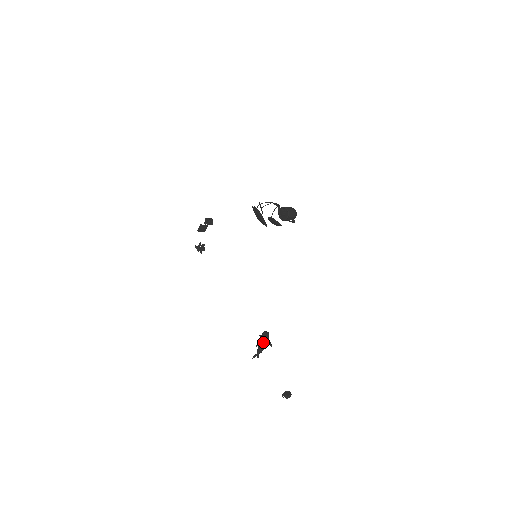
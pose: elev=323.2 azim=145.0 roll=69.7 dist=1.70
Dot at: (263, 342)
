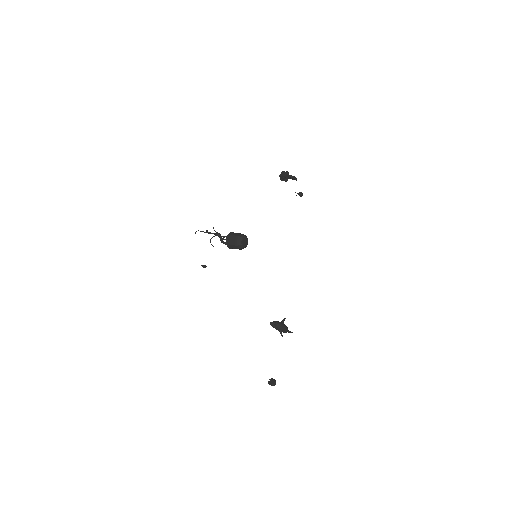
Dot at: occluded
